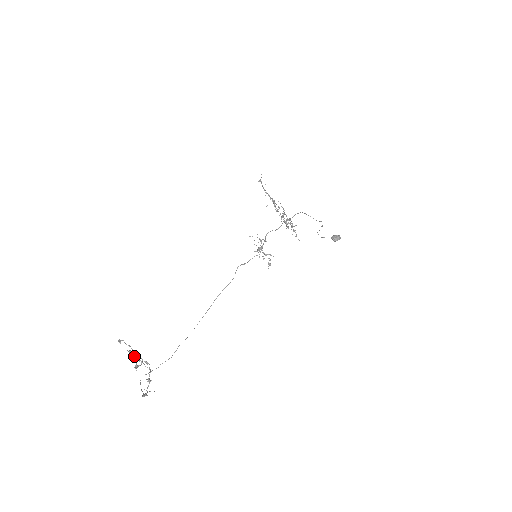
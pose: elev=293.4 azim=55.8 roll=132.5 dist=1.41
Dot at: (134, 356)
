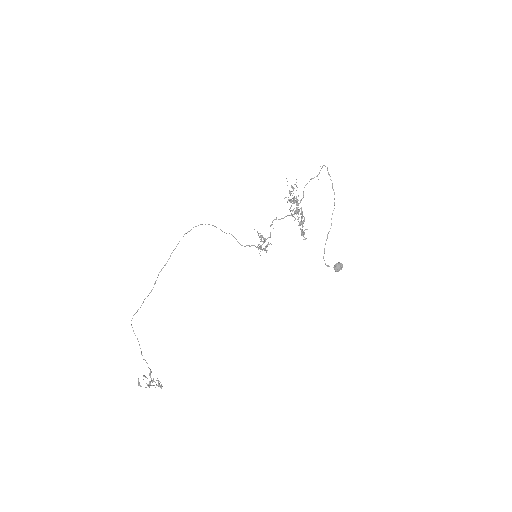
Dot at: occluded
